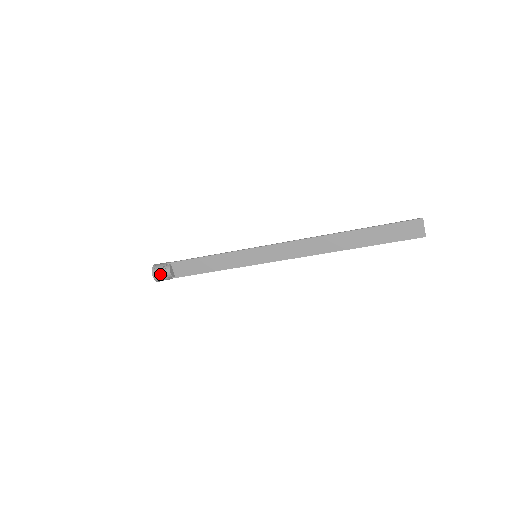
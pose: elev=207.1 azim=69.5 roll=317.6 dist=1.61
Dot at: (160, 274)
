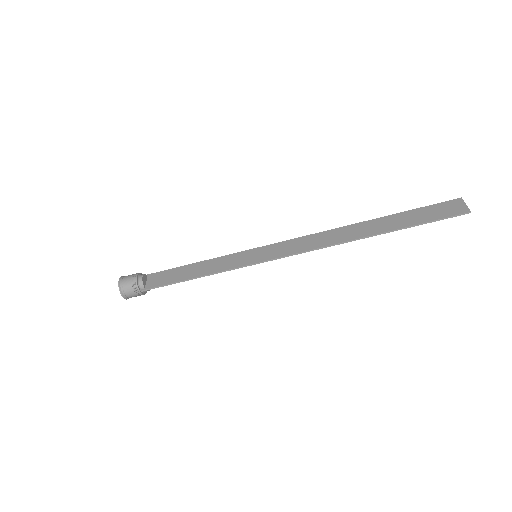
Dot at: (129, 277)
